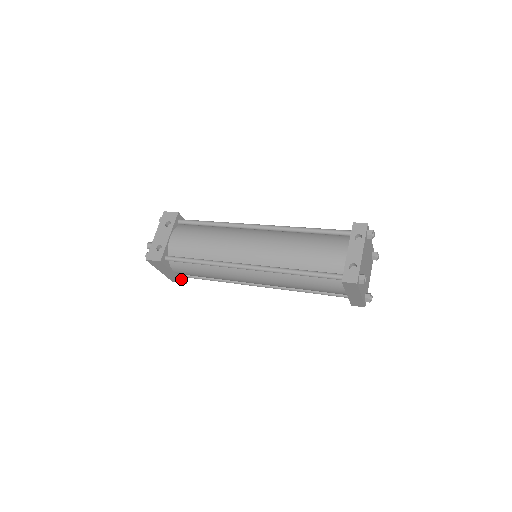
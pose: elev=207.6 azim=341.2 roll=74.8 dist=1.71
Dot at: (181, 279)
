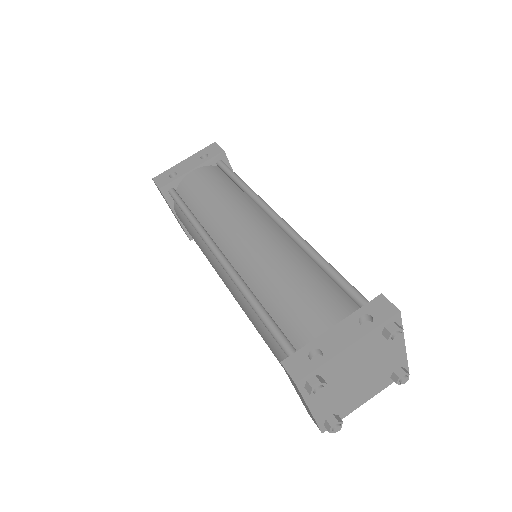
Dot at: (185, 230)
